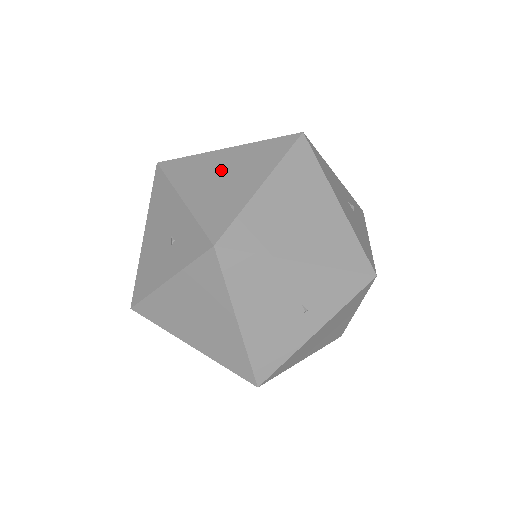
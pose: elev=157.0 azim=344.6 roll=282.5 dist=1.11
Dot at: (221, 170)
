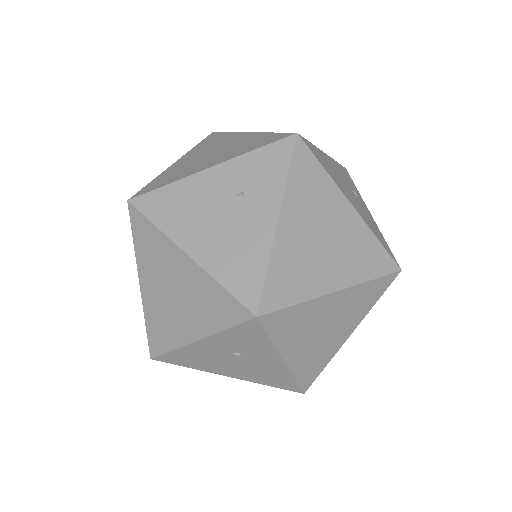
Dot at: (202, 156)
